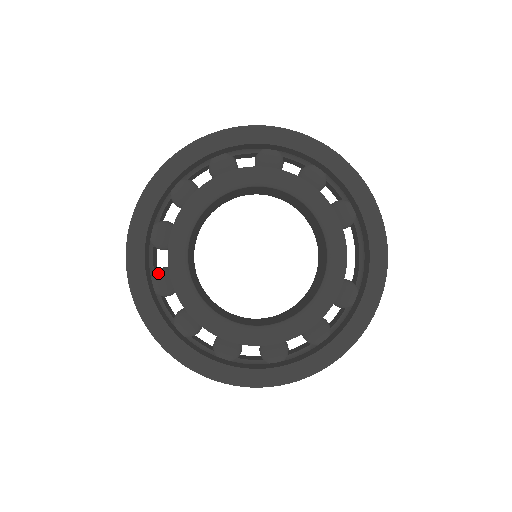
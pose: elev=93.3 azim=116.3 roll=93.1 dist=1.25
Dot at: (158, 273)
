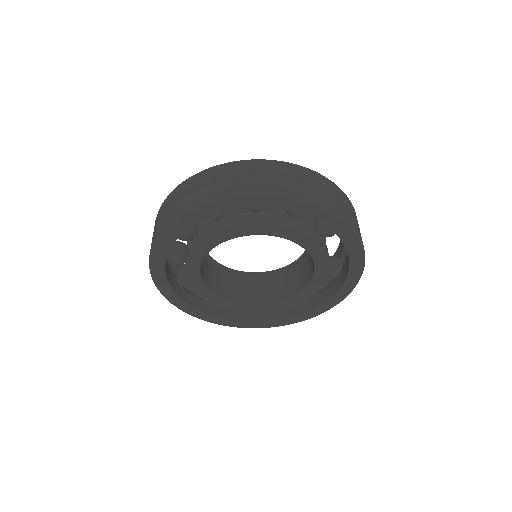
Dot at: (182, 279)
